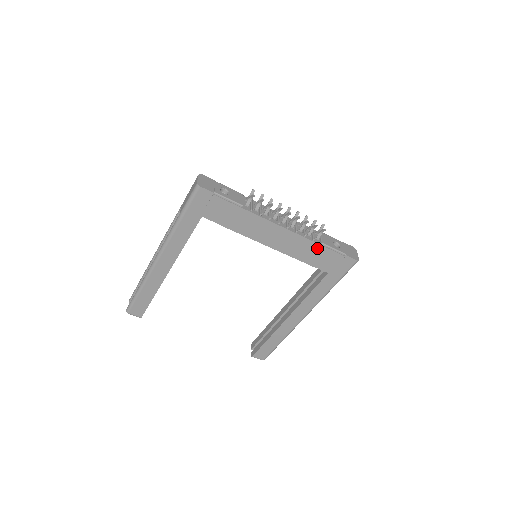
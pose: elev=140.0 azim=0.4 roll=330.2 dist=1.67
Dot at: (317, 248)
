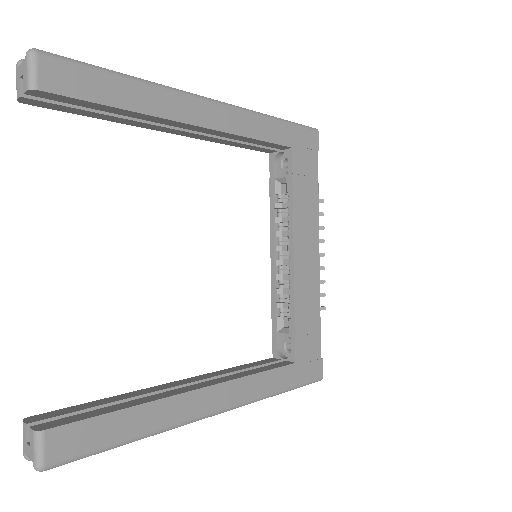
Dot at: (315, 316)
